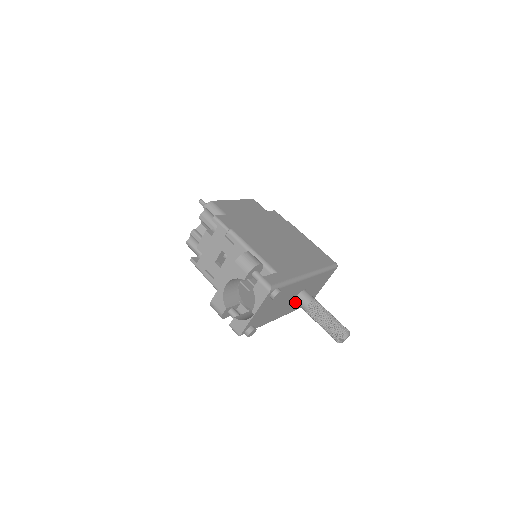
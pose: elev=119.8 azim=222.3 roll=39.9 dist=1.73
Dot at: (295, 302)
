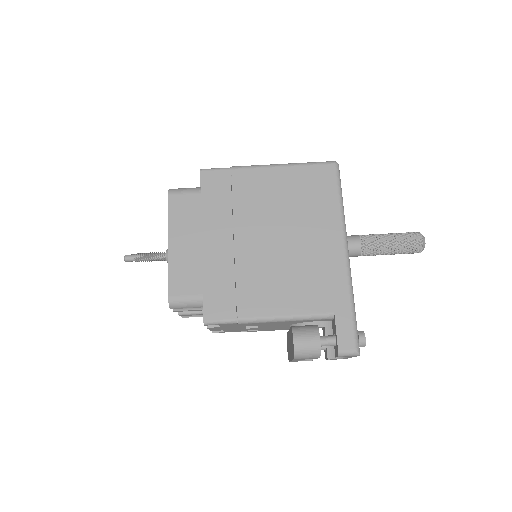
Dot at: occluded
